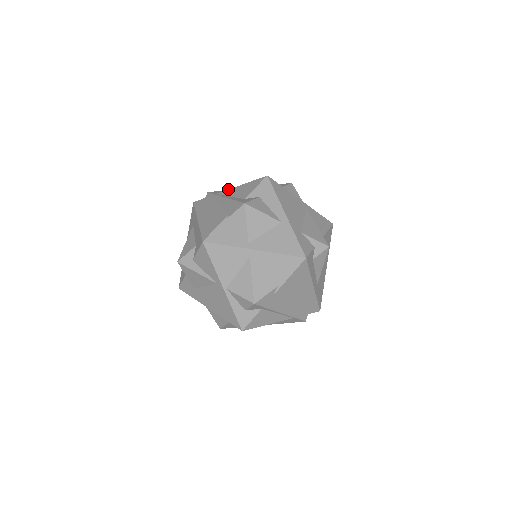
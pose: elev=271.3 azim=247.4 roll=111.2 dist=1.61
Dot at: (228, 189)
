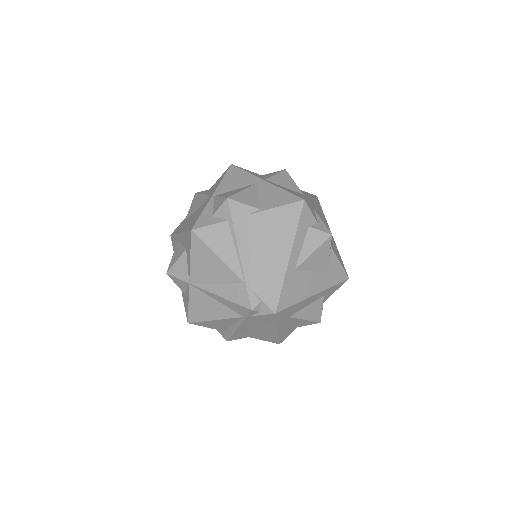
Dot at: occluded
